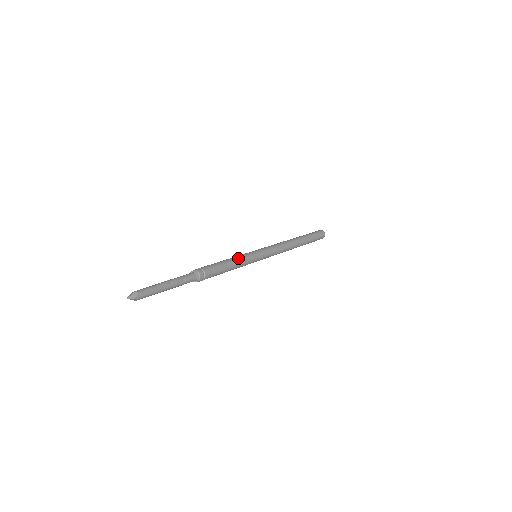
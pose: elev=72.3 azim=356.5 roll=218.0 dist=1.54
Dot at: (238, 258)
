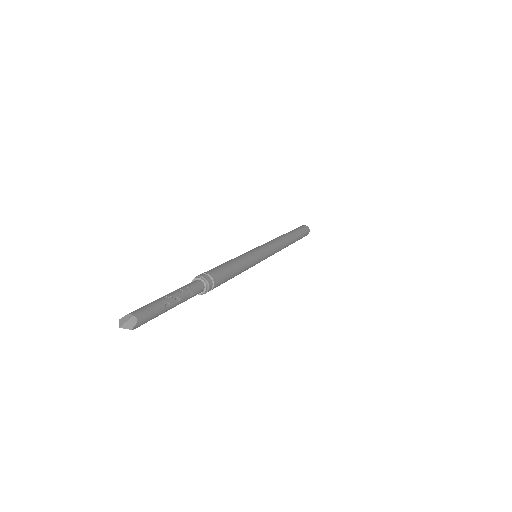
Dot at: (245, 261)
